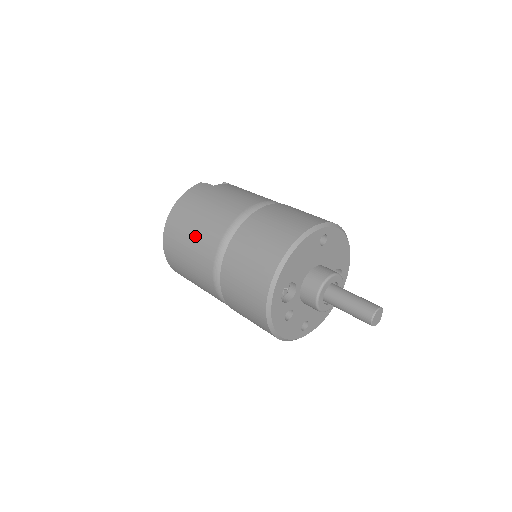
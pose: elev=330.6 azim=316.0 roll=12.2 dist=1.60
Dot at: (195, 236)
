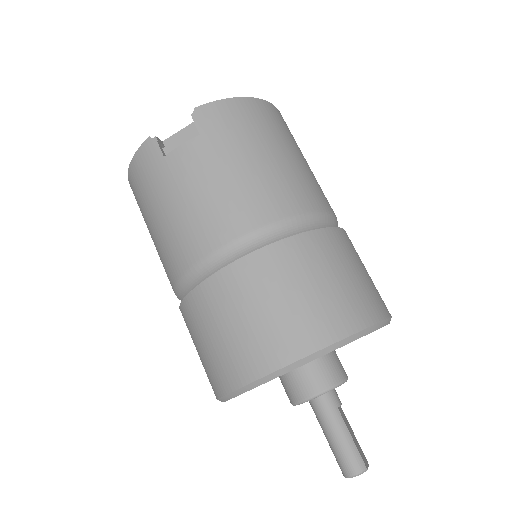
Dot at: occluded
